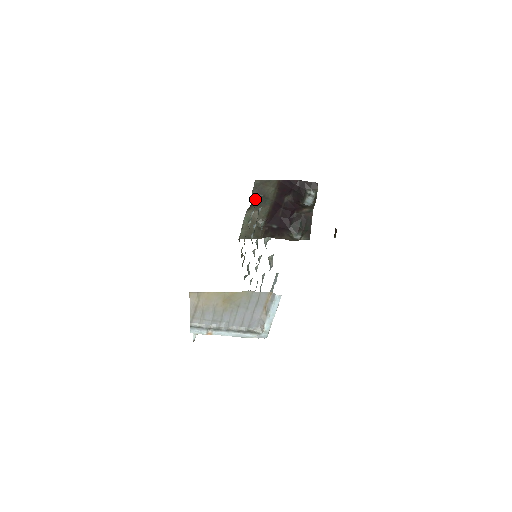
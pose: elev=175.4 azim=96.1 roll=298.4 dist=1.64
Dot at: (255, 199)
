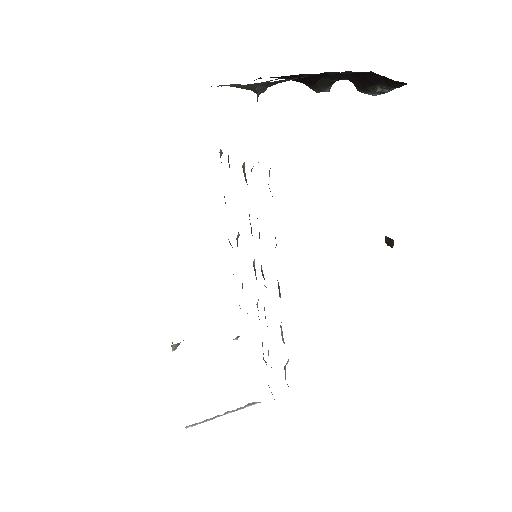
Dot at: occluded
